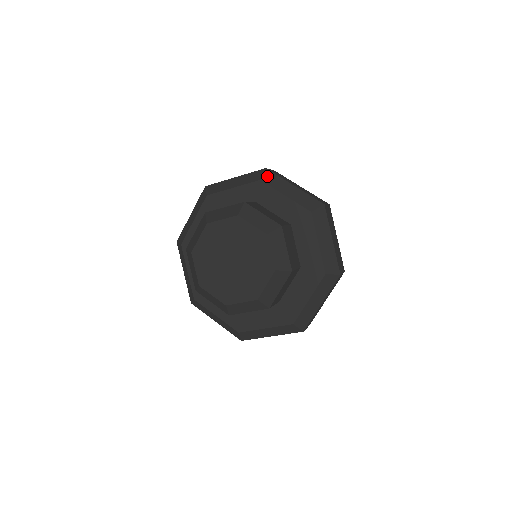
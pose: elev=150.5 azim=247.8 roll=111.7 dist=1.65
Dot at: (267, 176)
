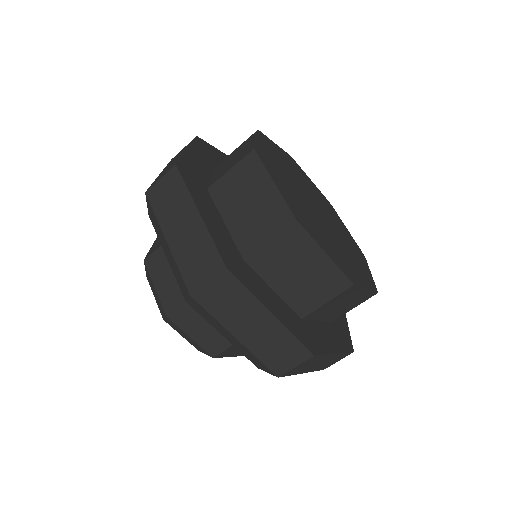
Dot at: (194, 305)
